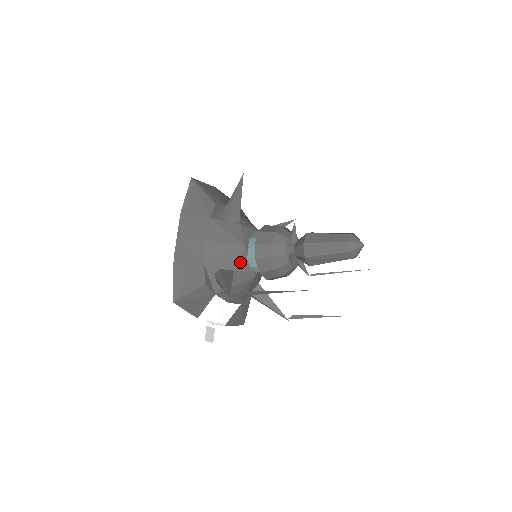
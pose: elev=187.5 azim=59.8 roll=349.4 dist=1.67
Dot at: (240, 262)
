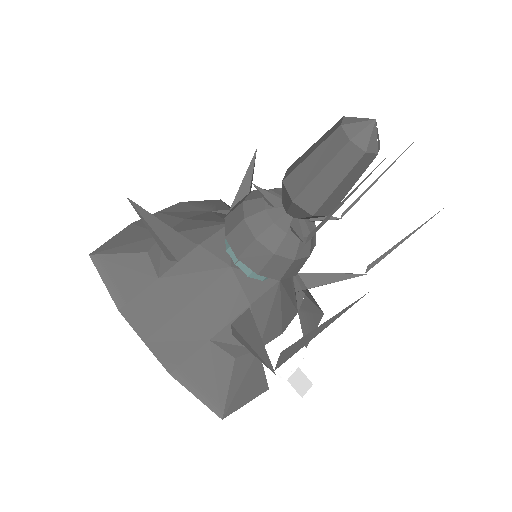
Dot at: (245, 290)
